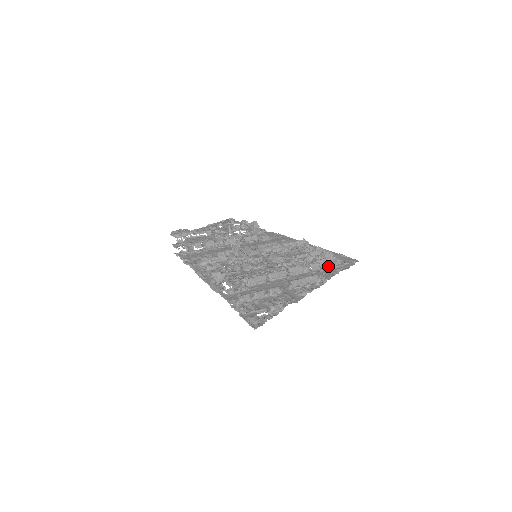
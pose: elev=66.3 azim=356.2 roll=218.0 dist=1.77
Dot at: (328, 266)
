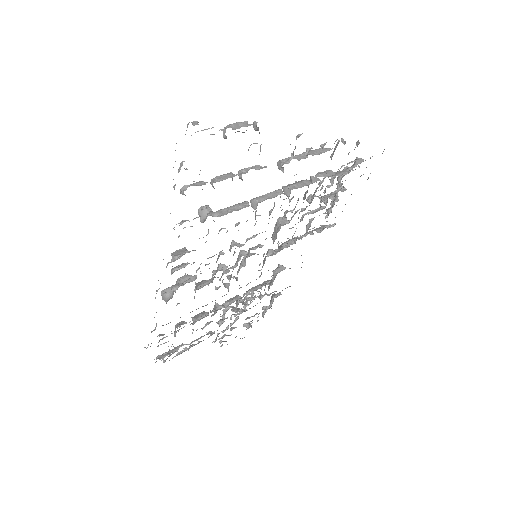
Dot at: occluded
